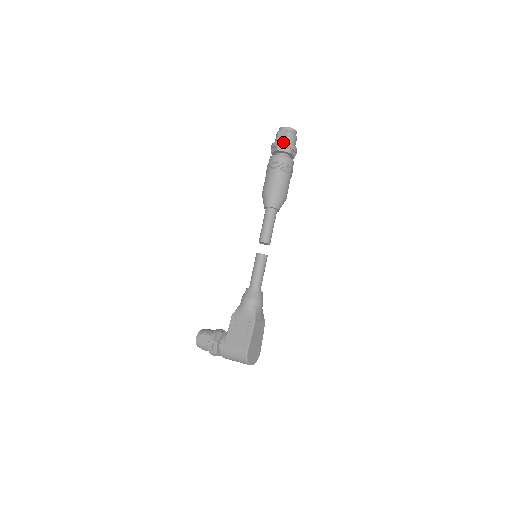
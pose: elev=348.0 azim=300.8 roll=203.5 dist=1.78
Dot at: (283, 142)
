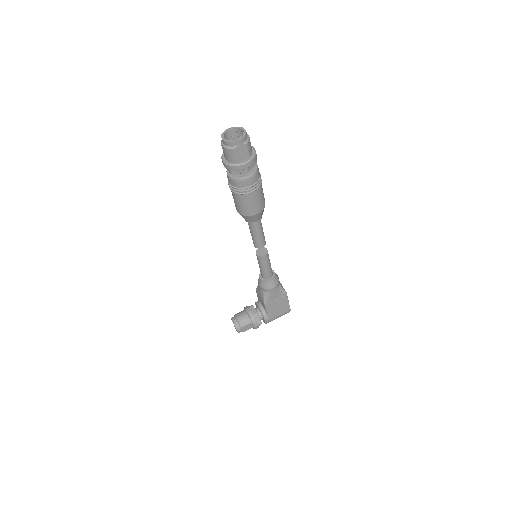
Dot at: (251, 161)
